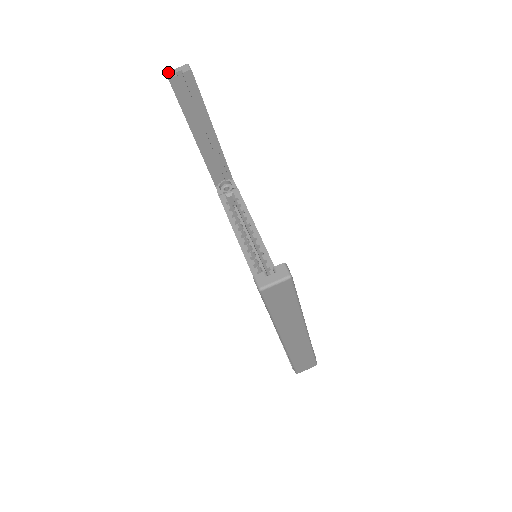
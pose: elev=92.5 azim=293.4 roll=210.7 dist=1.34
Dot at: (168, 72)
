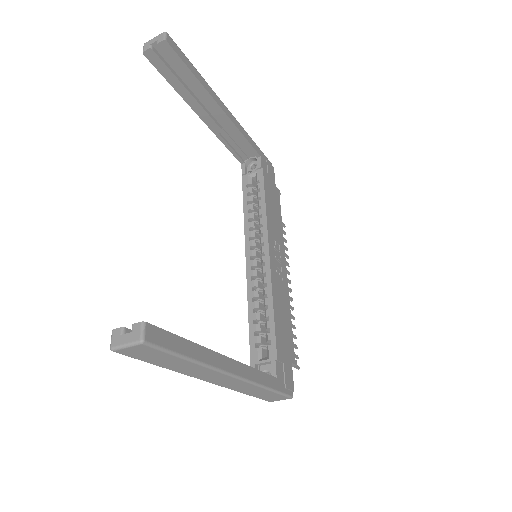
Dot at: (145, 43)
